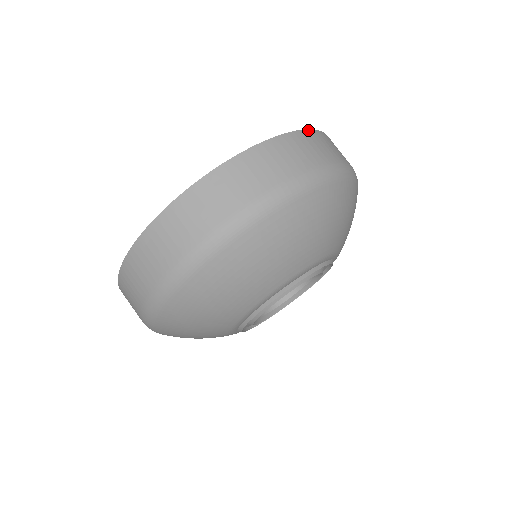
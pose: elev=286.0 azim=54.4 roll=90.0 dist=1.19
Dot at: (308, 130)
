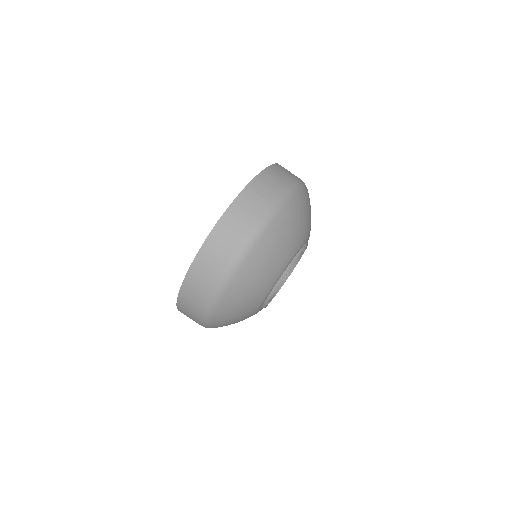
Dot at: (242, 191)
